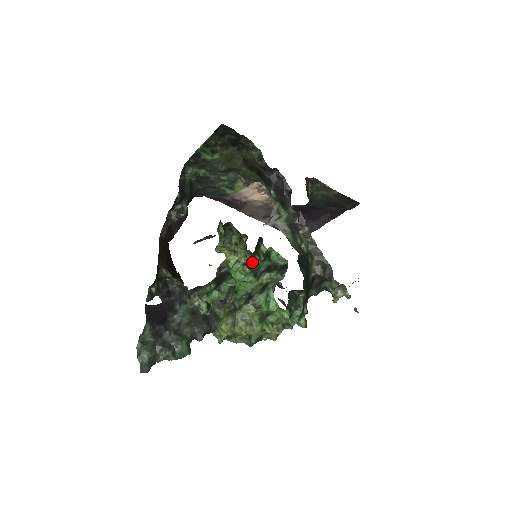
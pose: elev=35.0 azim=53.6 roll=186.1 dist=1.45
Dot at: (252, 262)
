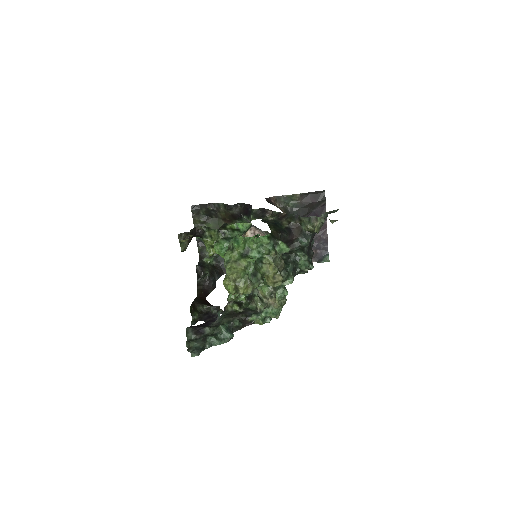
Dot at: (225, 237)
